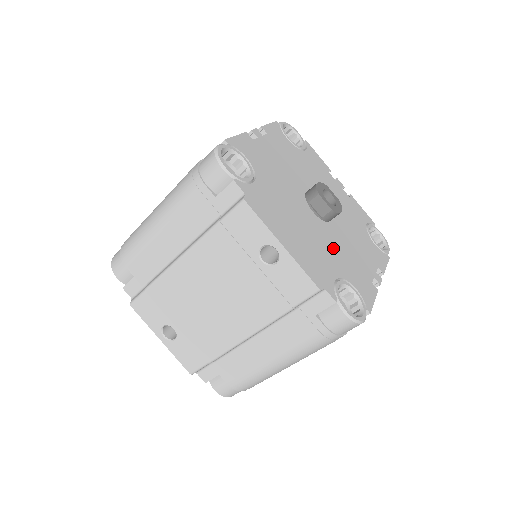
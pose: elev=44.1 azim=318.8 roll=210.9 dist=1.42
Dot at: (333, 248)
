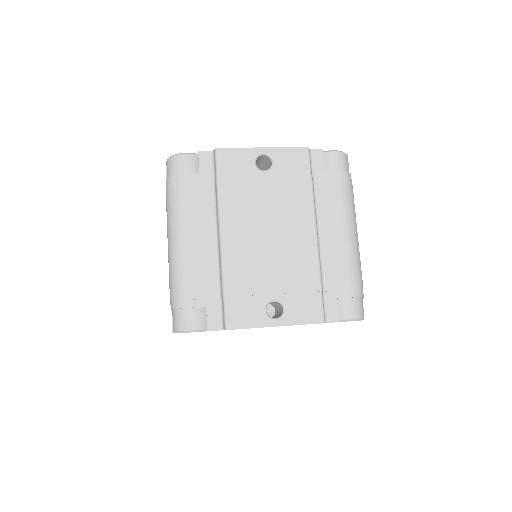
Dot at: occluded
